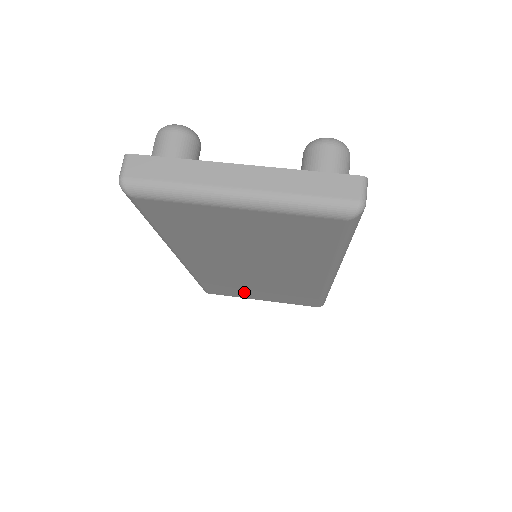
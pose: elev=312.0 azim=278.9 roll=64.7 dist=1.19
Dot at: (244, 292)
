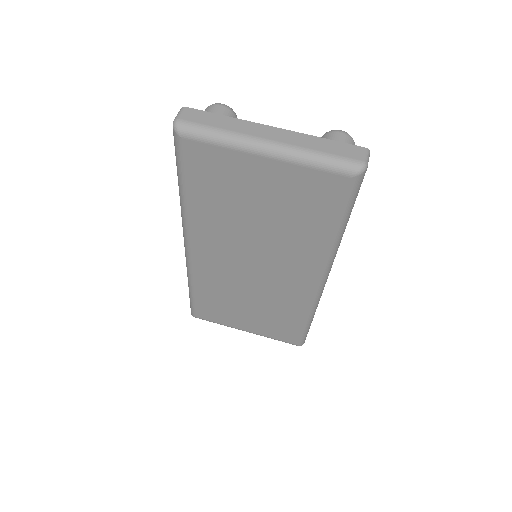
Dot at: (232, 313)
